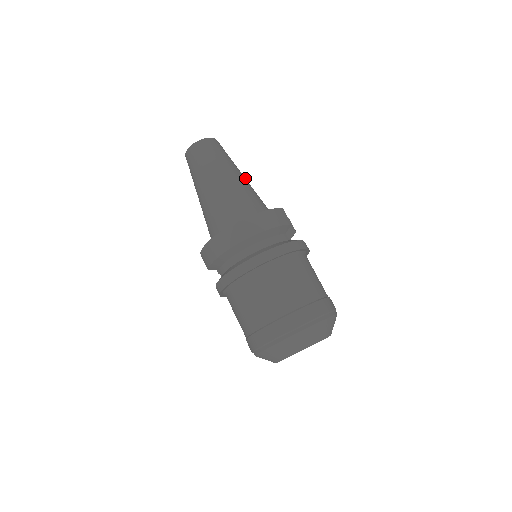
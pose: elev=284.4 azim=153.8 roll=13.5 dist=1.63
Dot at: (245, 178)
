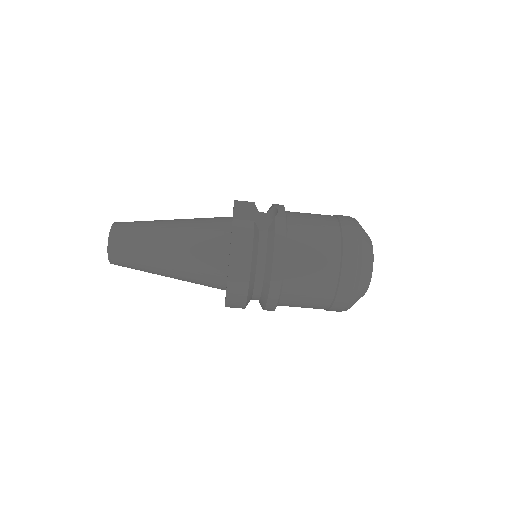
Dot at: (172, 224)
